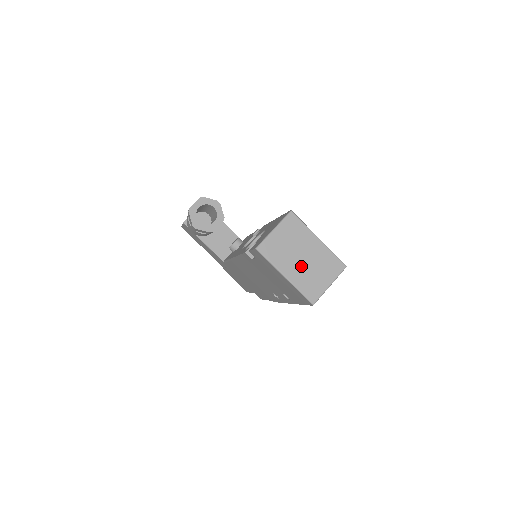
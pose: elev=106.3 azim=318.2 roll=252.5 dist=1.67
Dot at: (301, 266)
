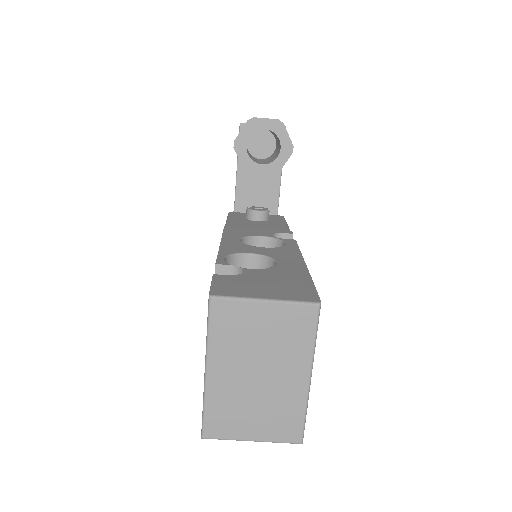
Dot at: (243, 382)
